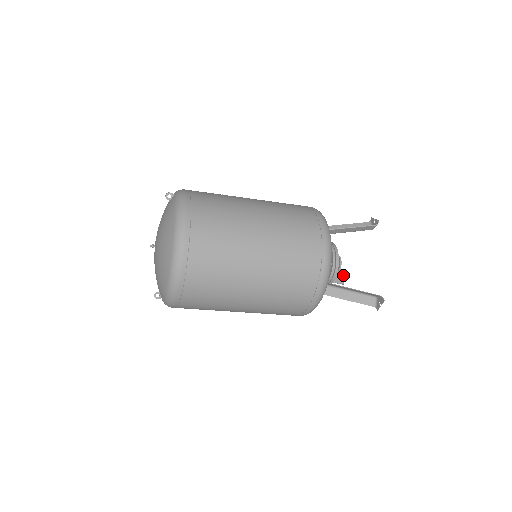
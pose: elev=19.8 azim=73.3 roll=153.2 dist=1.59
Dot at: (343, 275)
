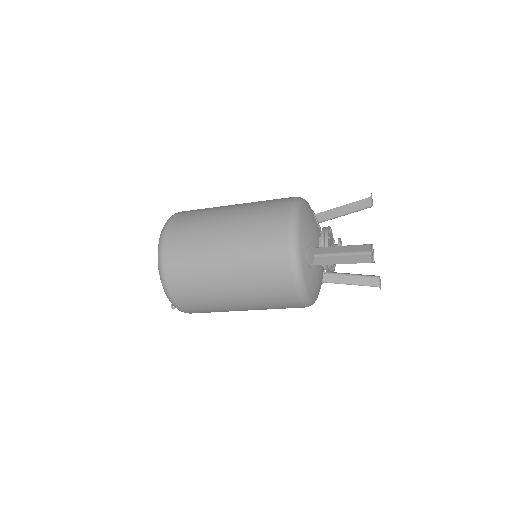
Dot at: (375, 276)
